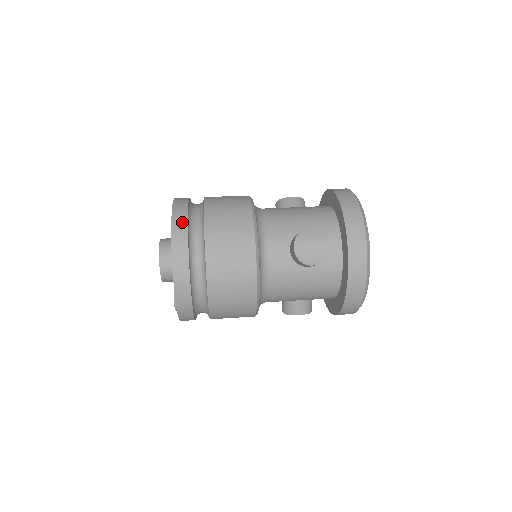
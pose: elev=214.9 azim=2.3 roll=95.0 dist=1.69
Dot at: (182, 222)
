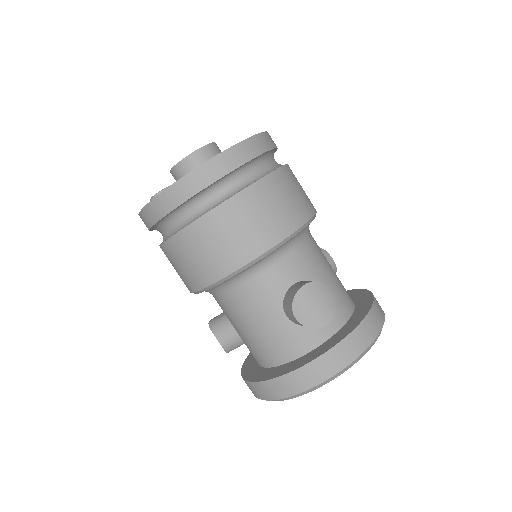
Dot at: (256, 149)
